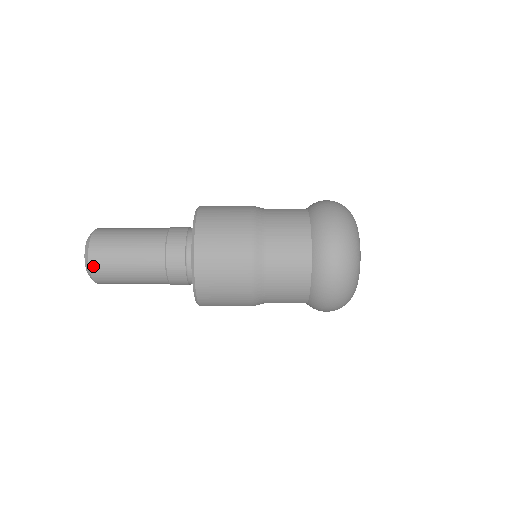
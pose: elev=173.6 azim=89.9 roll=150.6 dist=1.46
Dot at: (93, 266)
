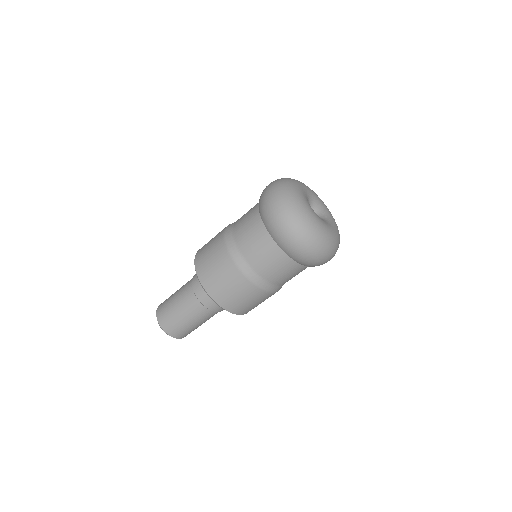
Dot at: (163, 326)
